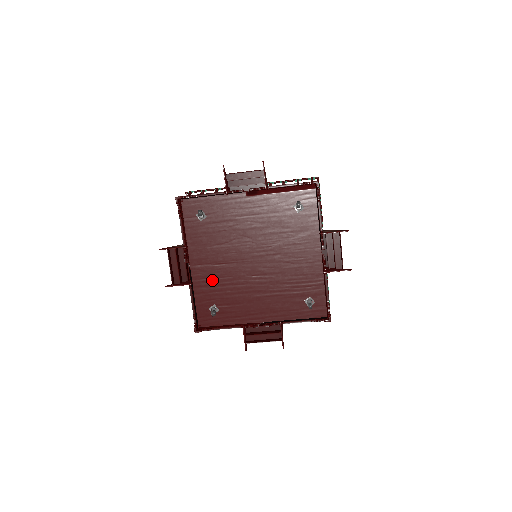
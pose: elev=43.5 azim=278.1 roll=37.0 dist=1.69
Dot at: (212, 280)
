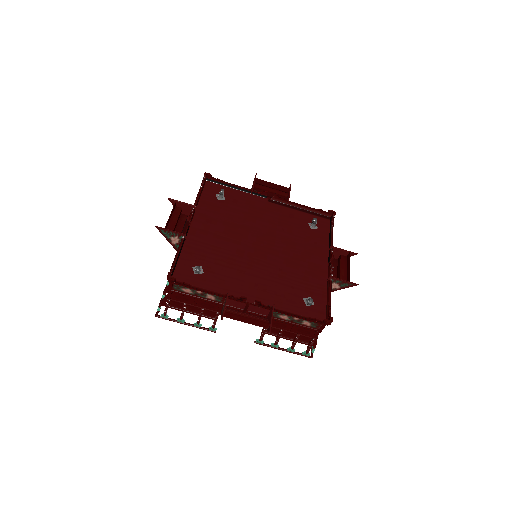
Dot at: (208, 245)
